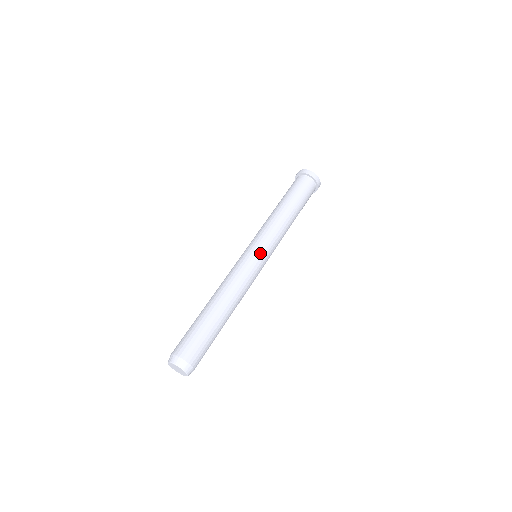
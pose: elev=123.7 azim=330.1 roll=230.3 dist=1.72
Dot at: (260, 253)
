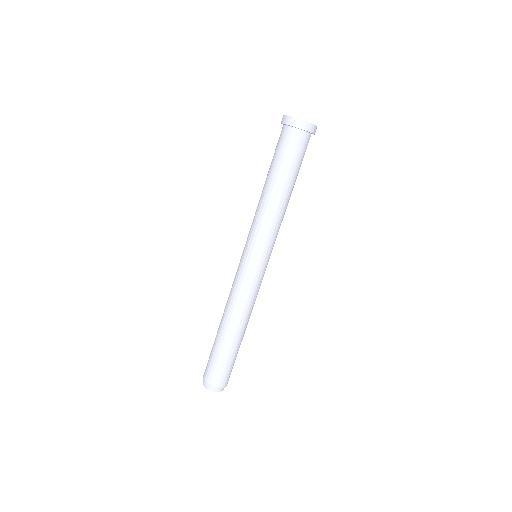
Dot at: (250, 259)
